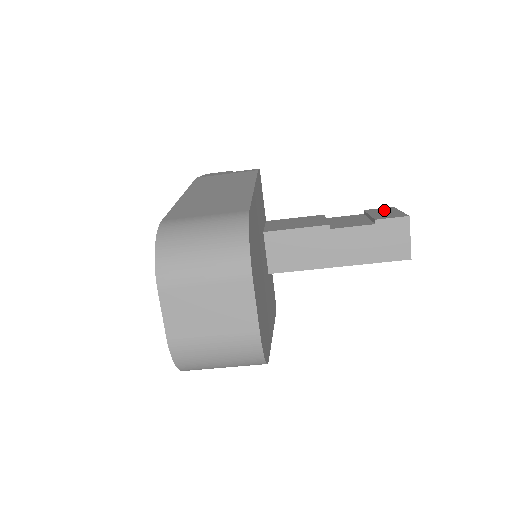
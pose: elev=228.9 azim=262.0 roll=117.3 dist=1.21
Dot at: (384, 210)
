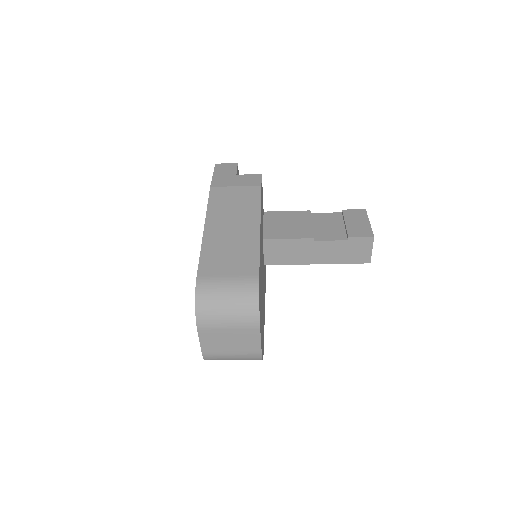
Dot at: (358, 216)
